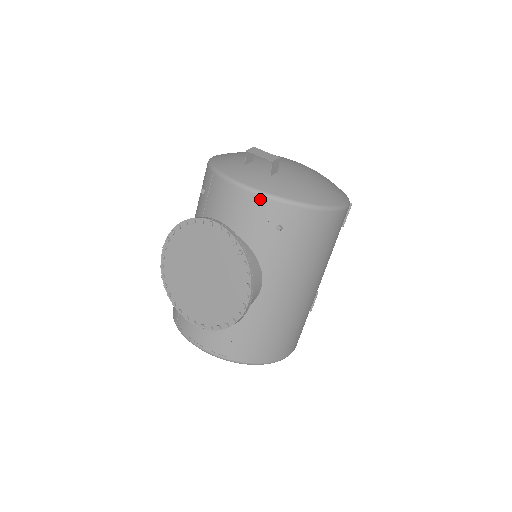
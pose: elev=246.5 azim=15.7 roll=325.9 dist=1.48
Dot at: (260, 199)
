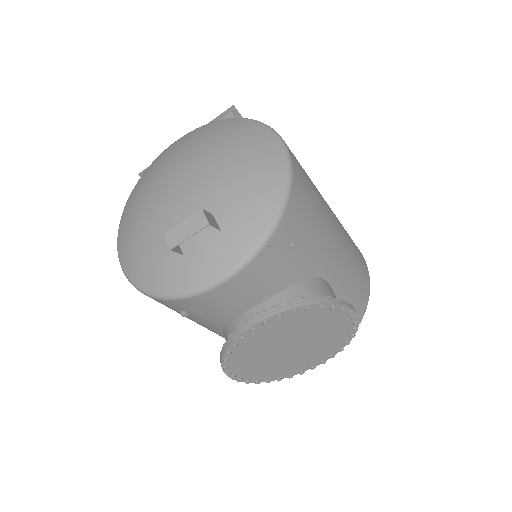
Dot at: (255, 262)
